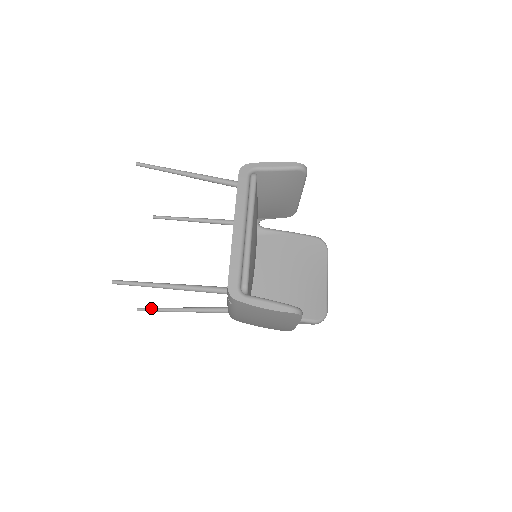
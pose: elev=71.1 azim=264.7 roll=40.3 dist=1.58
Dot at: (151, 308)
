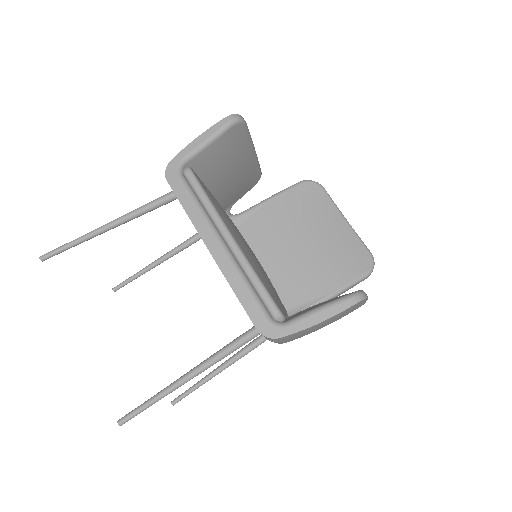
Dot at: (185, 392)
